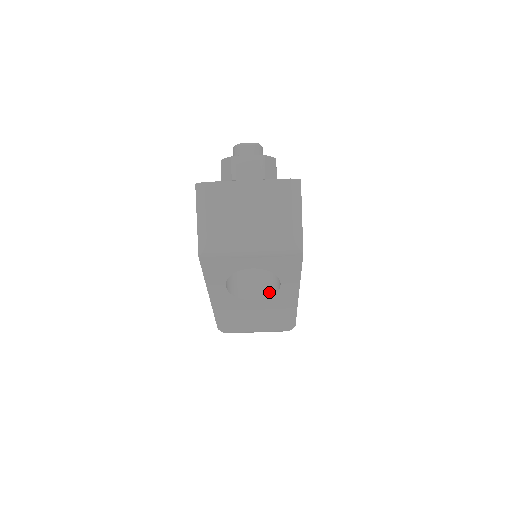
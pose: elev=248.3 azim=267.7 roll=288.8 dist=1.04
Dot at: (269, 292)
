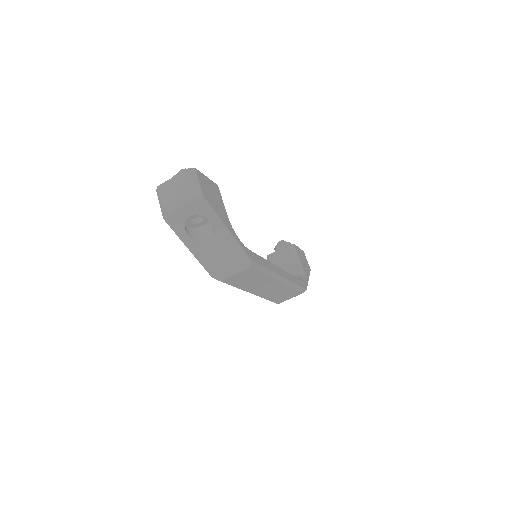
Dot at: (214, 234)
